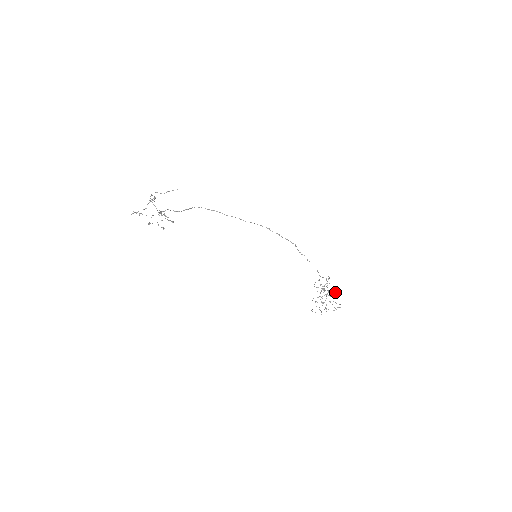
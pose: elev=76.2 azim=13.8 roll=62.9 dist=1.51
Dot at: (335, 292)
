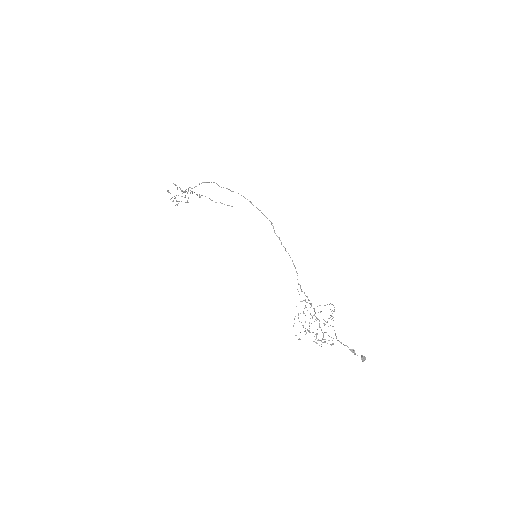
Dot at: (364, 357)
